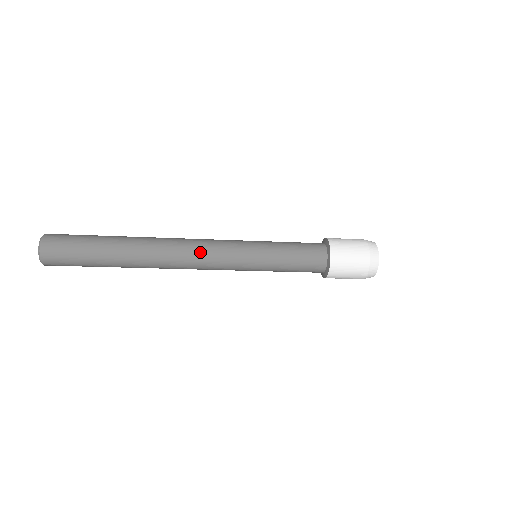
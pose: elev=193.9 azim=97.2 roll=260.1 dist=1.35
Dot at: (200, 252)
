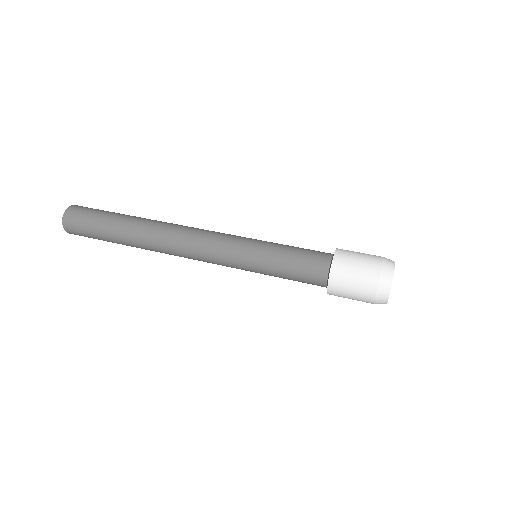
Dot at: (194, 252)
